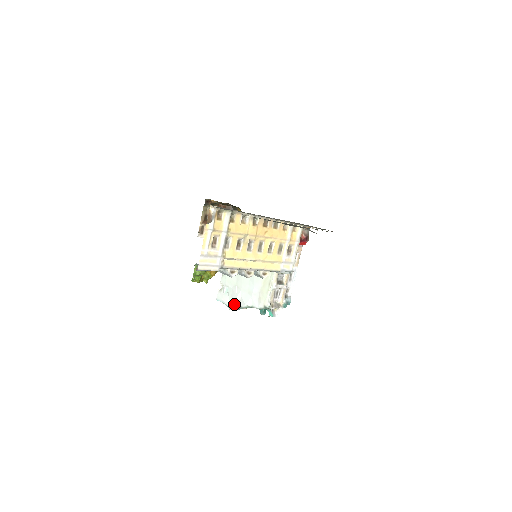
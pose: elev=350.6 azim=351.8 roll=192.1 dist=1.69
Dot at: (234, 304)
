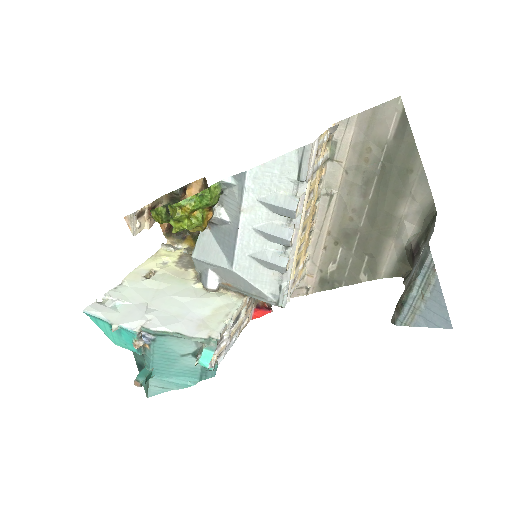
Dot at: (133, 322)
